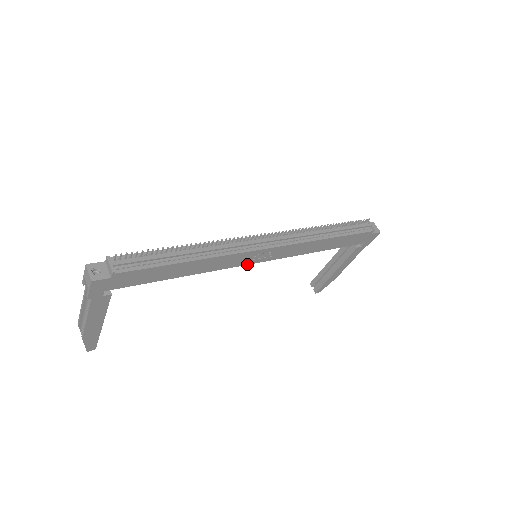
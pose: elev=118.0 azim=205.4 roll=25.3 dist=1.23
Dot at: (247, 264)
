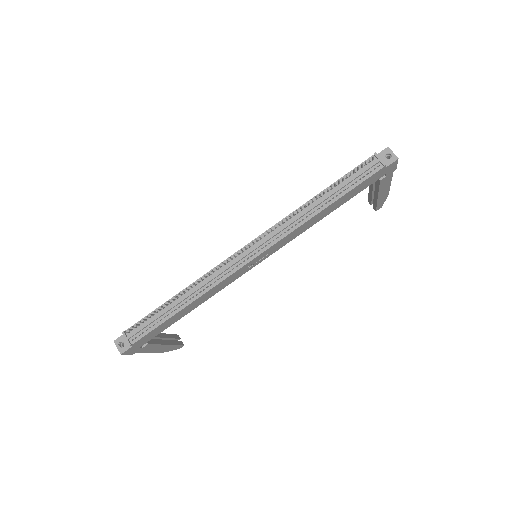
Dot at: occluded
